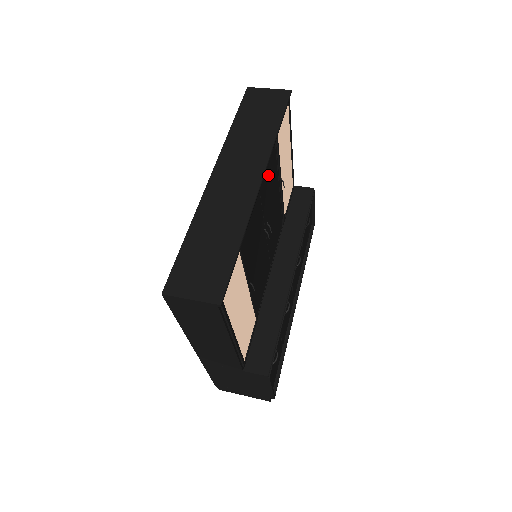
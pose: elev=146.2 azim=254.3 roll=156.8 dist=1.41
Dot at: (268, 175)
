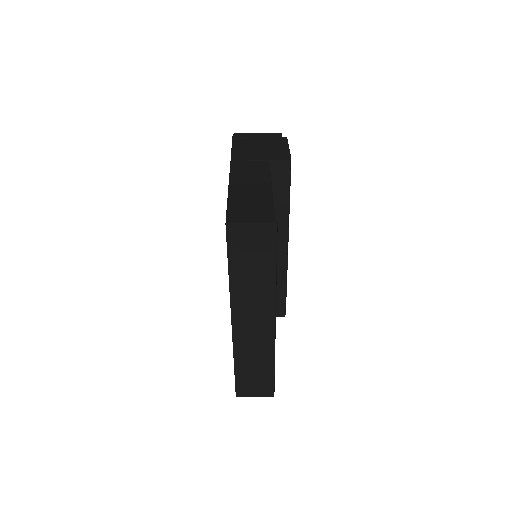
Dot at: occluded
